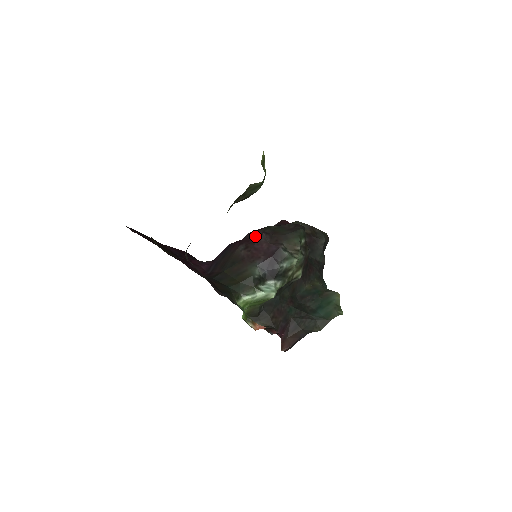
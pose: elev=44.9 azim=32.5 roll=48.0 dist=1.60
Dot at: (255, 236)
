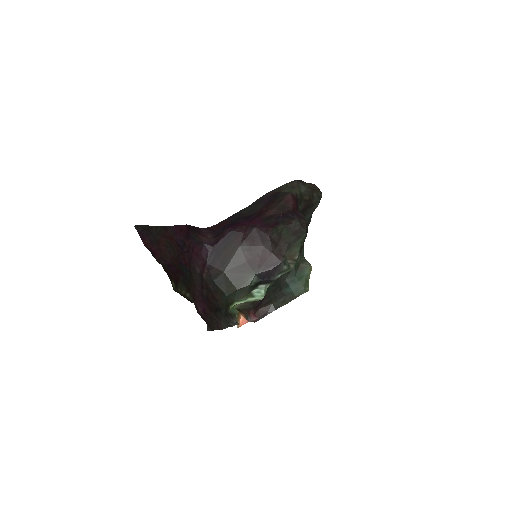
Dot at: (261, 239)
